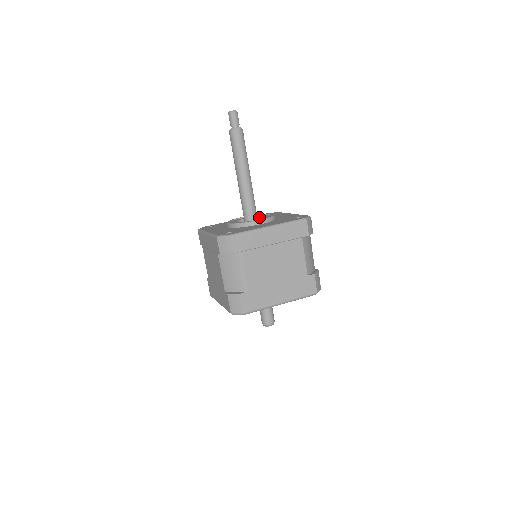
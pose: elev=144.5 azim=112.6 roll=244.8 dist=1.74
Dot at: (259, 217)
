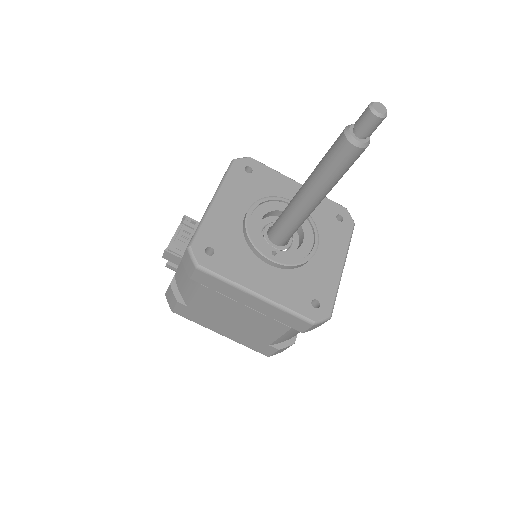
Dot at: (276, 211)
